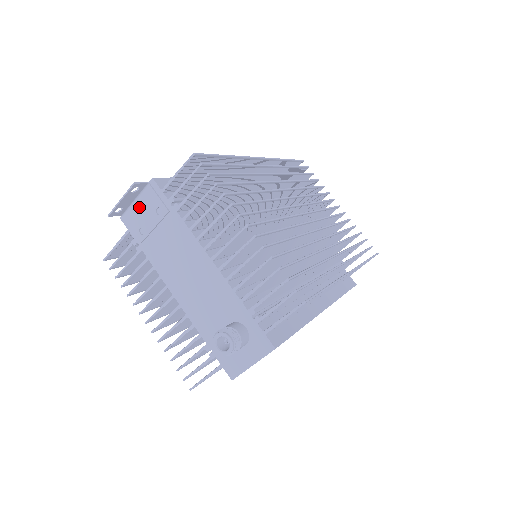
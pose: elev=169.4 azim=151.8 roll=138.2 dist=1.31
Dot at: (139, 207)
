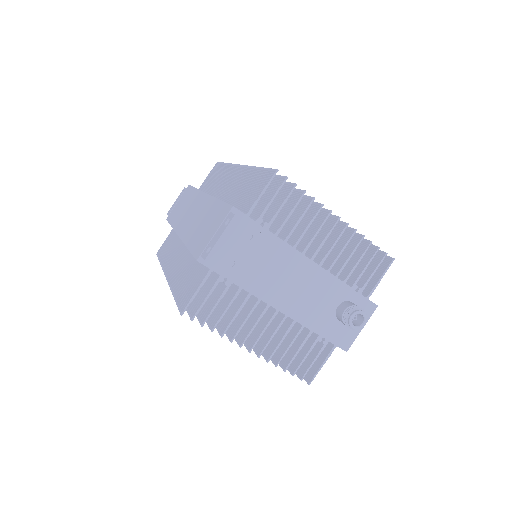
Dot at: (223, 240)
